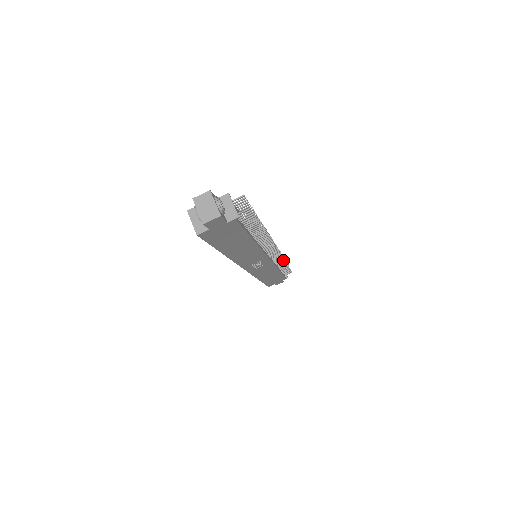
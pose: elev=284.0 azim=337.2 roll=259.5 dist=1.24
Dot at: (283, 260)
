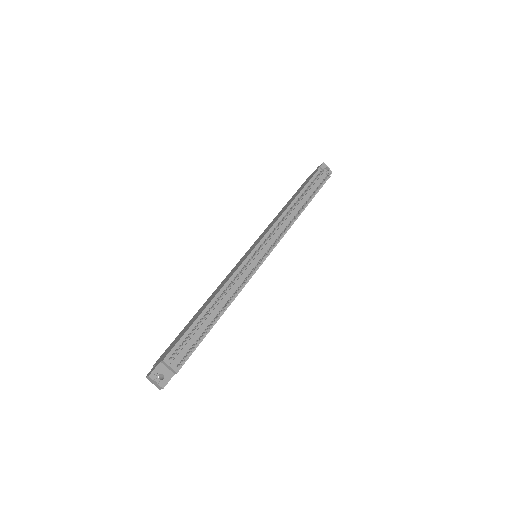
Dot at: (292, 221)
